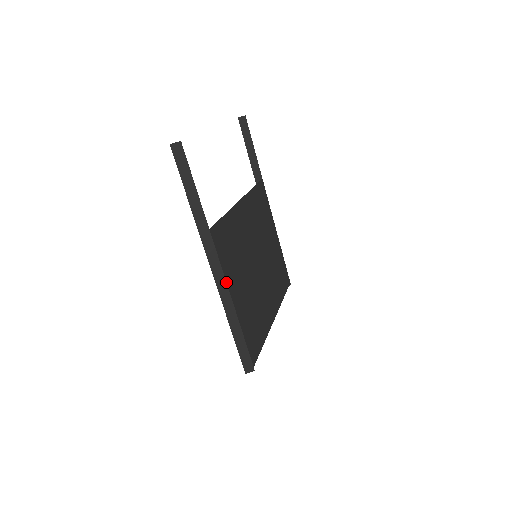
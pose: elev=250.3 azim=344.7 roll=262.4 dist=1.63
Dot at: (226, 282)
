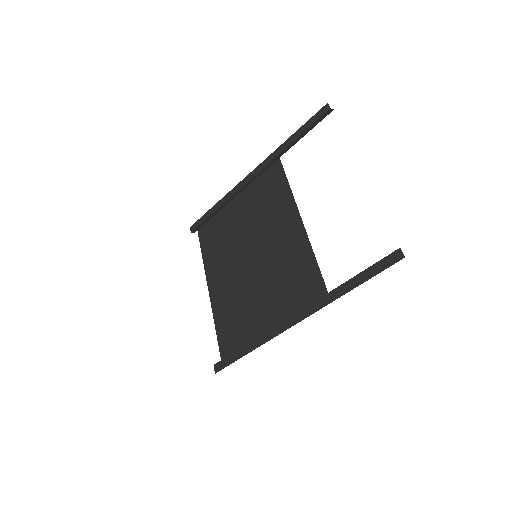
Dot at: occluded
